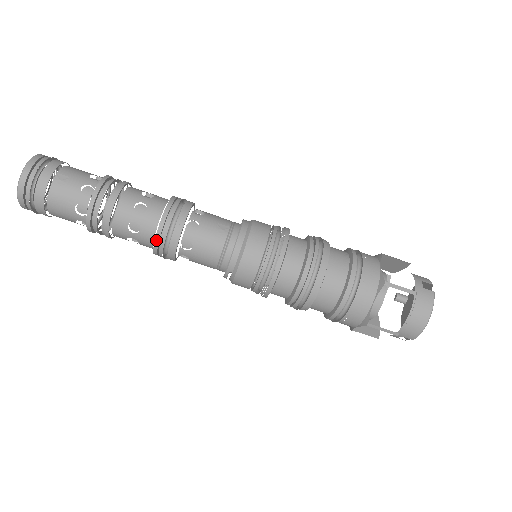
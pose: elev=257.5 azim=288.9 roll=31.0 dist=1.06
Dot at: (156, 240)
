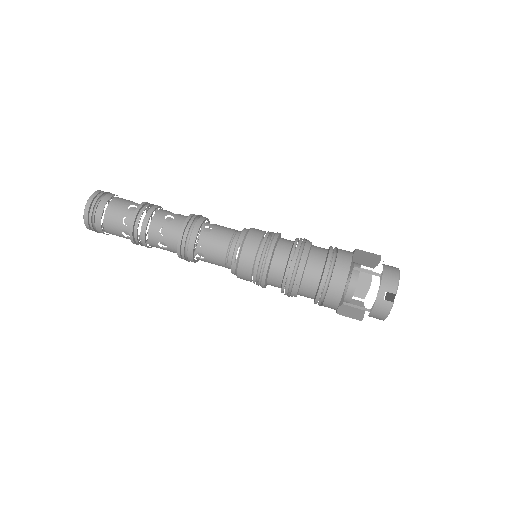
Dot at: (185, 222)
